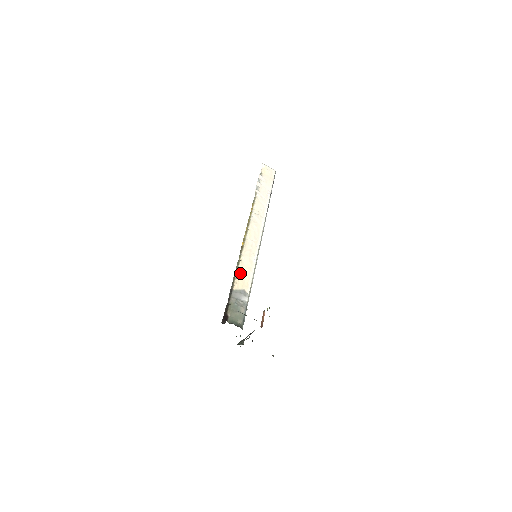
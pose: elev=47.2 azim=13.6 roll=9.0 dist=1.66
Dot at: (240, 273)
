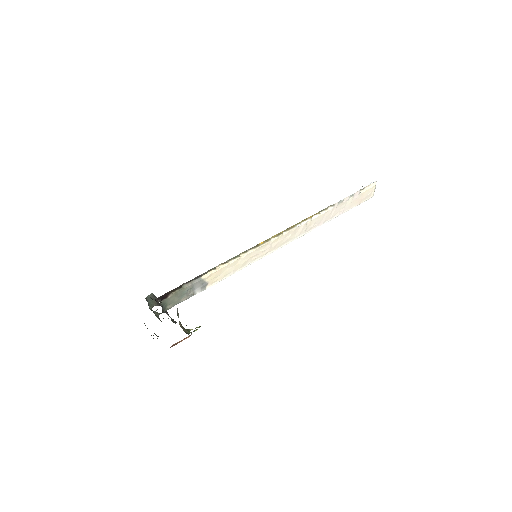
Dot at: (225, 267)
